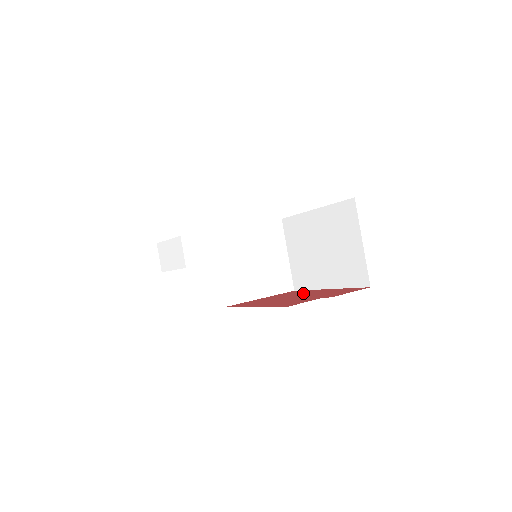
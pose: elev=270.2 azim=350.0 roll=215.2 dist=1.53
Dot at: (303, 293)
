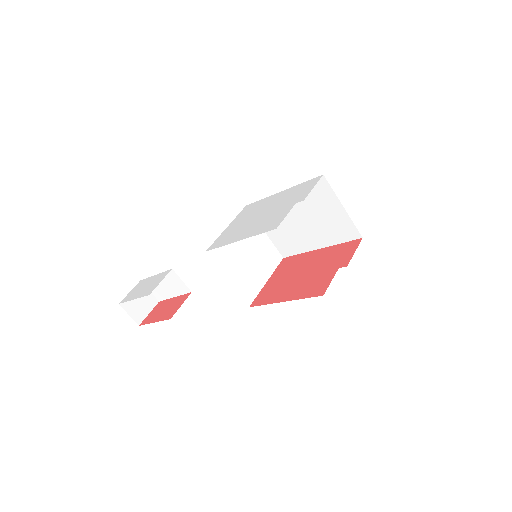
Dot at: (303, 263)
